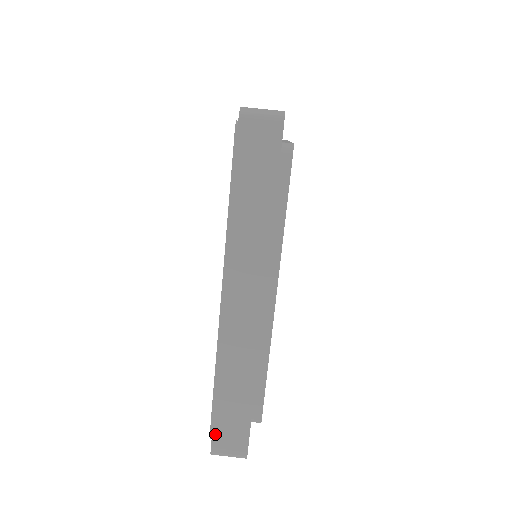
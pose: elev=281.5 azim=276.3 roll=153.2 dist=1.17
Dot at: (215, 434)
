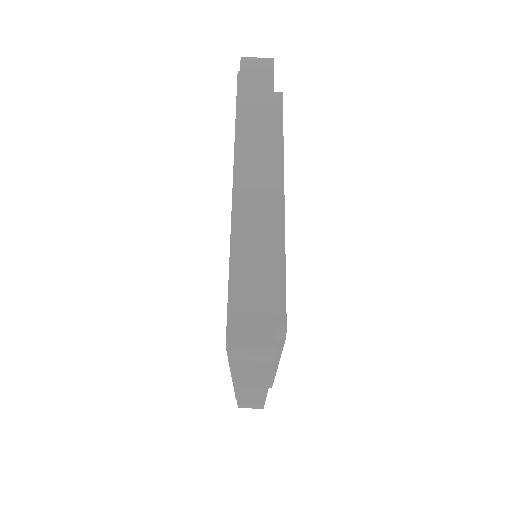
Dot at: (240, 407)
